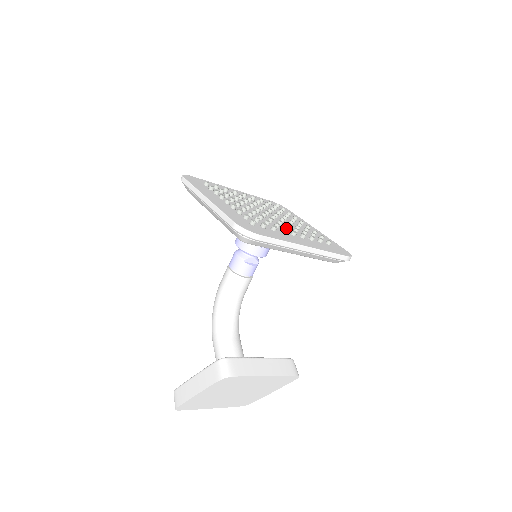
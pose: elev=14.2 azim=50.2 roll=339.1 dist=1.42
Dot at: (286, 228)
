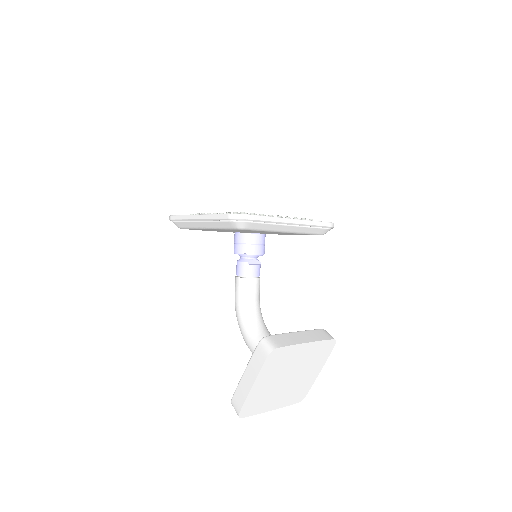
Dot at: occluded
